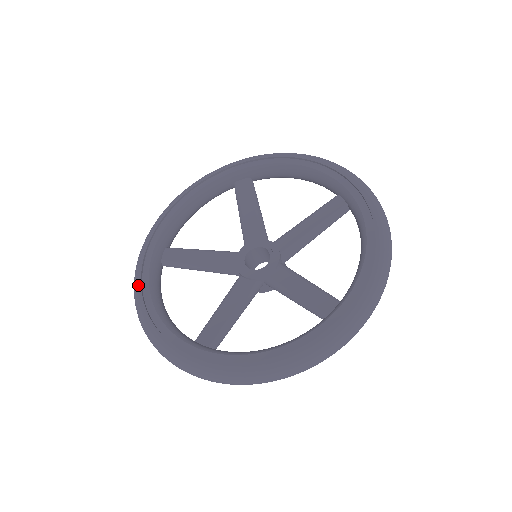
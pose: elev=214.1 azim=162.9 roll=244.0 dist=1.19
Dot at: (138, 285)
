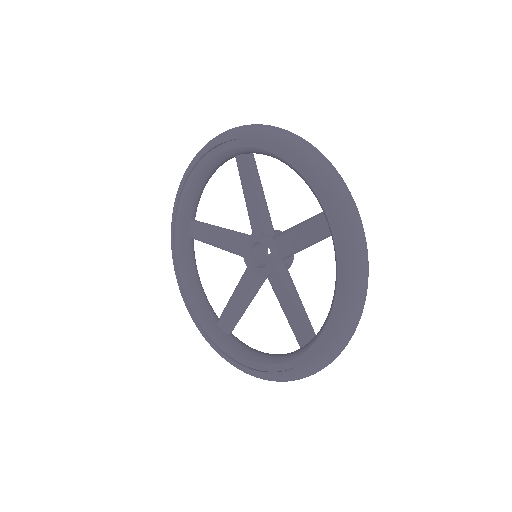
Dot at: (174, 263)
